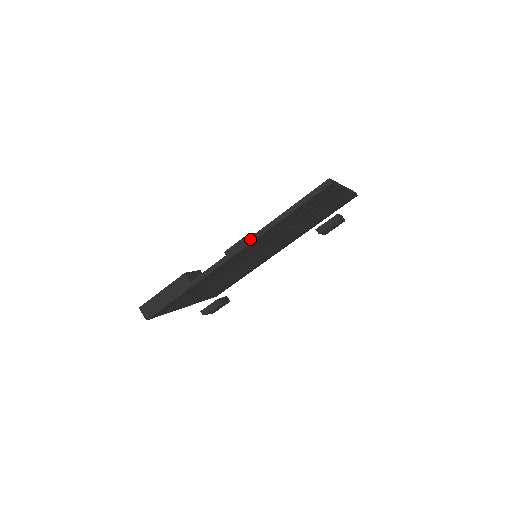
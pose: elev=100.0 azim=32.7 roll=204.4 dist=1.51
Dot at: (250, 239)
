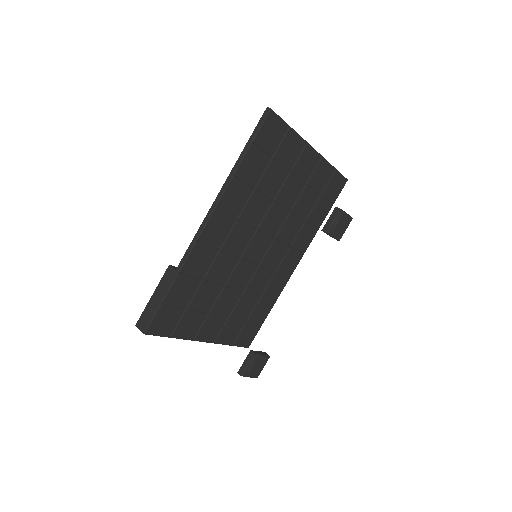
Dot at: (217, 198)
